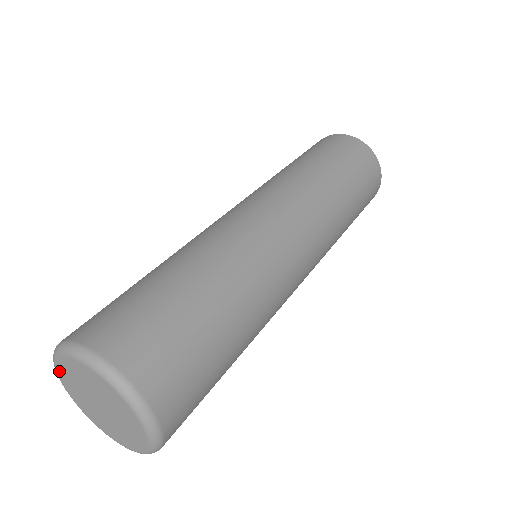
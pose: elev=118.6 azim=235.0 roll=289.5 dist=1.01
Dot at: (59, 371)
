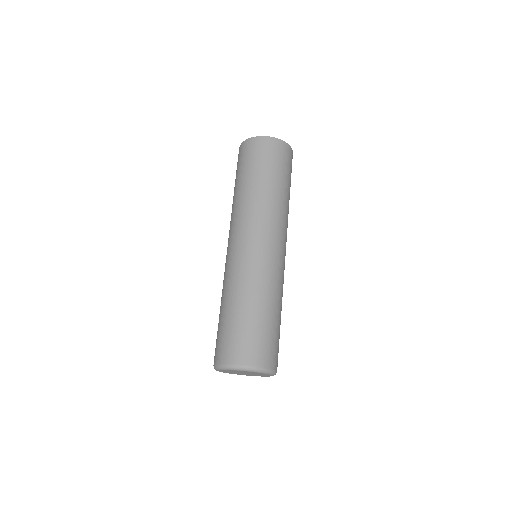
Dot at: occluded
